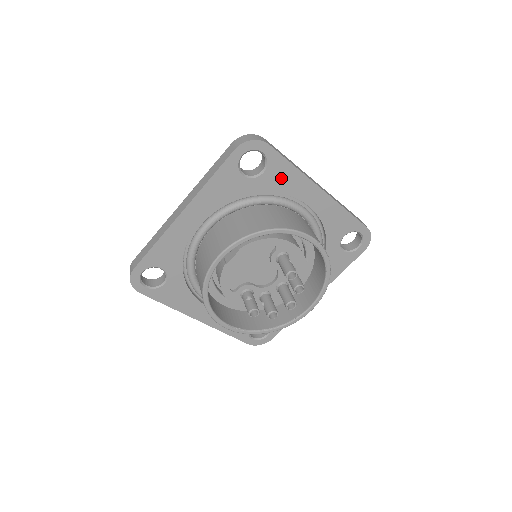
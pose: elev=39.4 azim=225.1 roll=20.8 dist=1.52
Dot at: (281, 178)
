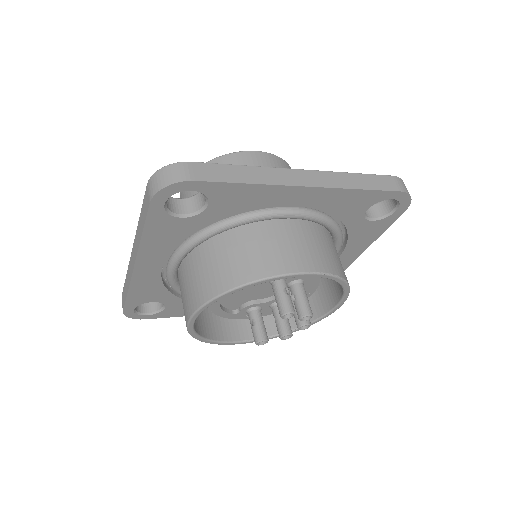
Dot at: (237, 200)
